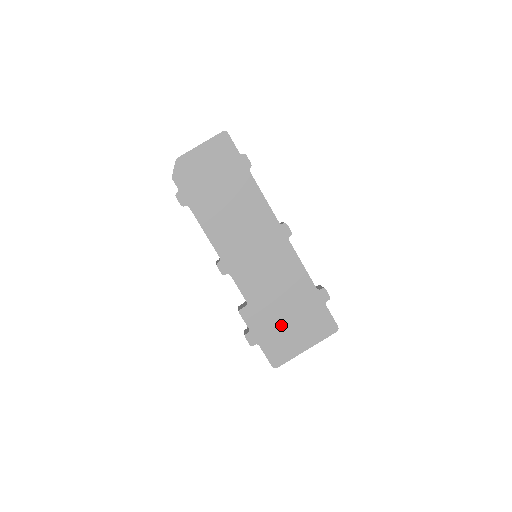
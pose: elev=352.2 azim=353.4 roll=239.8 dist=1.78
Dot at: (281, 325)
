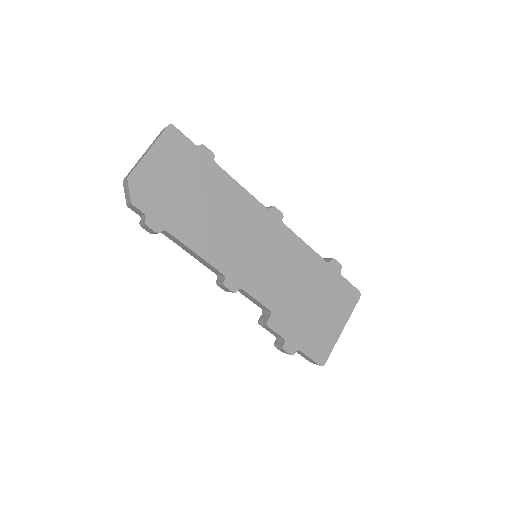
Dot at: (311, 317)
